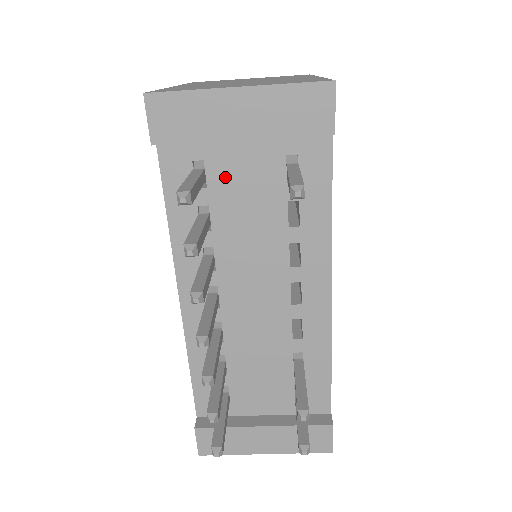
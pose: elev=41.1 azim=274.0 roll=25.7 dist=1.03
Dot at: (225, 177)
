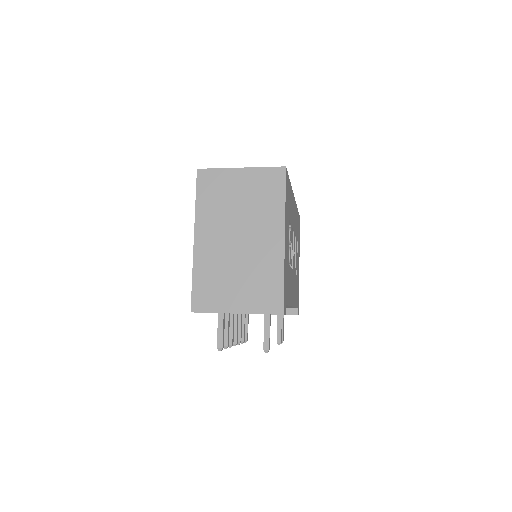
Dot at: occluded
